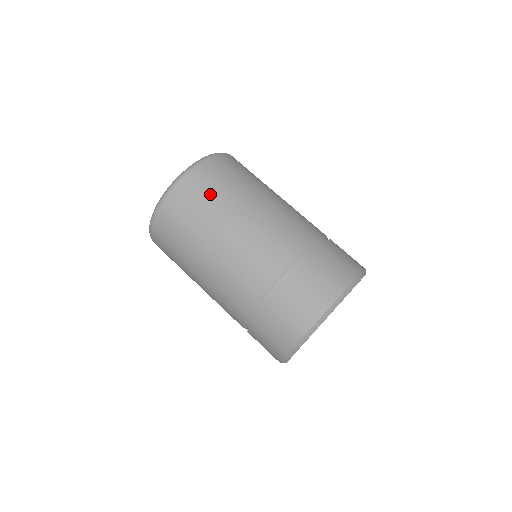
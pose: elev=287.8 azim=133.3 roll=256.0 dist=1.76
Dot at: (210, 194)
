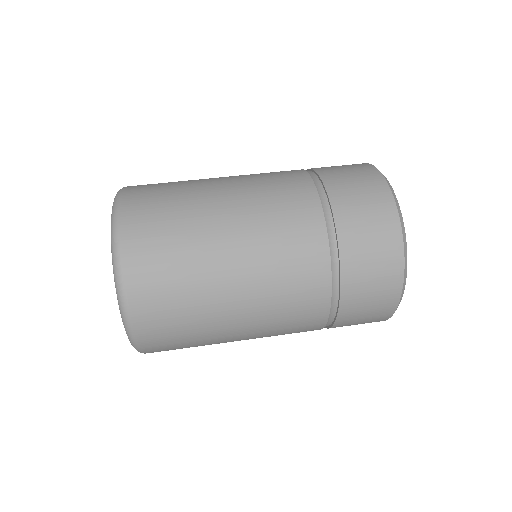
Dot at: (173, 268)
